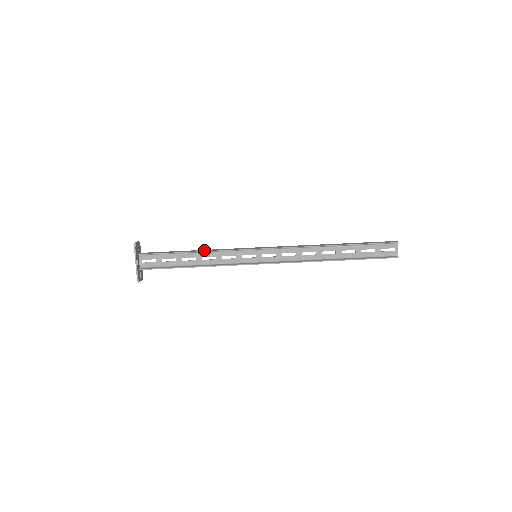
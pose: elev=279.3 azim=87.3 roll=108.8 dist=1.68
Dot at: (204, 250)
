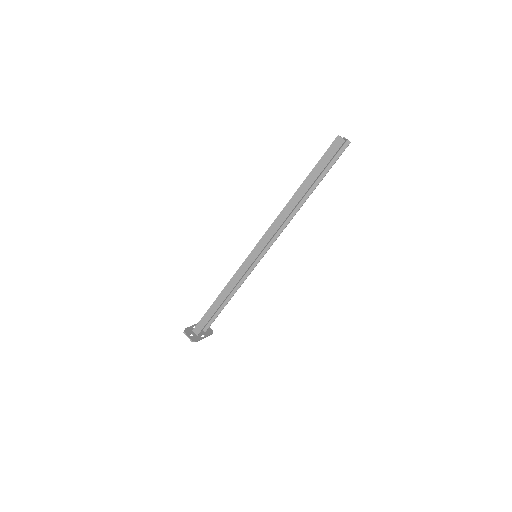
Dot at: (225, 293)
